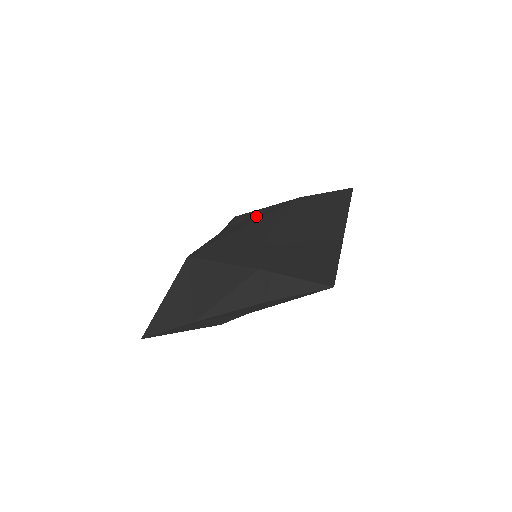
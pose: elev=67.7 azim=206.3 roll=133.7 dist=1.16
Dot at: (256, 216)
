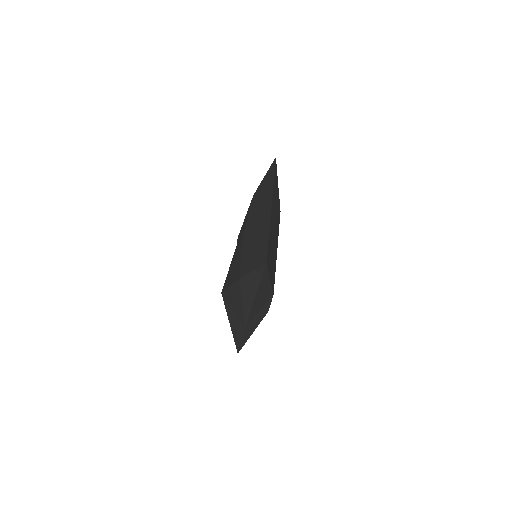
Dot at: occluded
